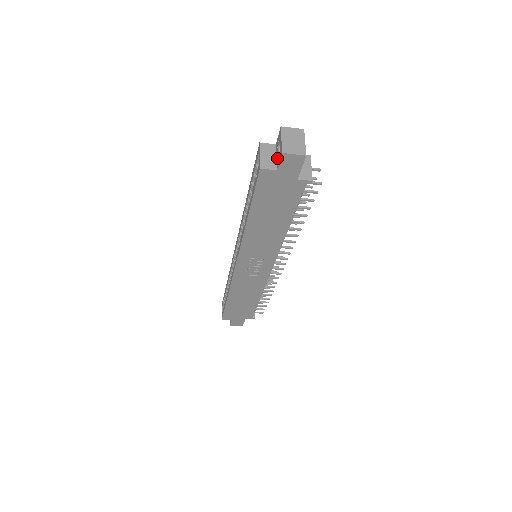
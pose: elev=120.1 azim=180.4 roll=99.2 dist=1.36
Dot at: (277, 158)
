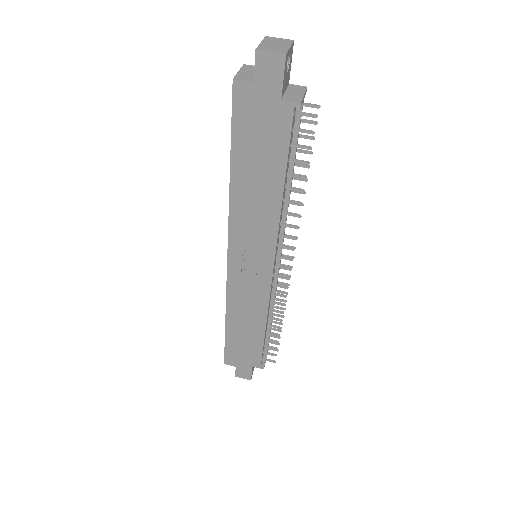
Dot at: occluded
